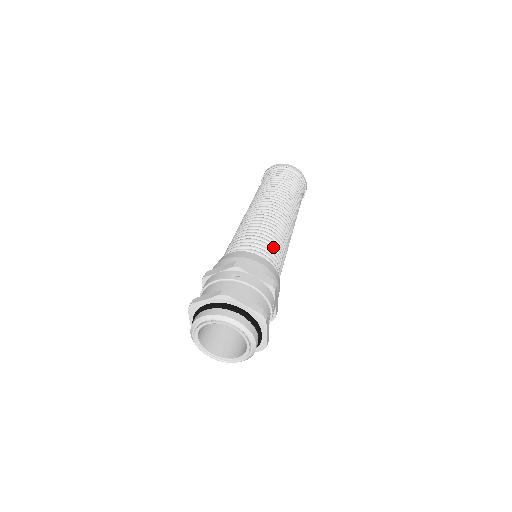
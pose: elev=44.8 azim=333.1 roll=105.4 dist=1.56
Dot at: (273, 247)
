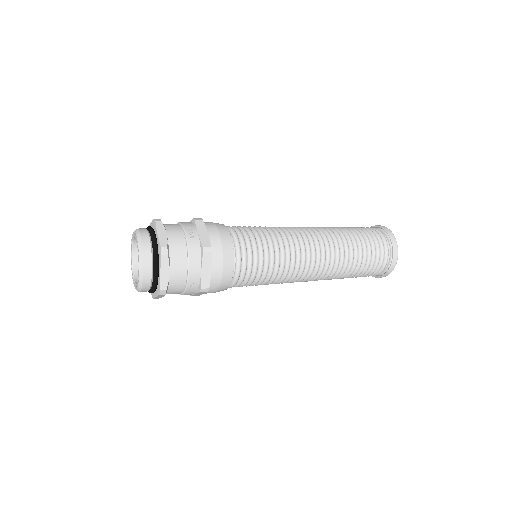
Dot at: (248, 227)
